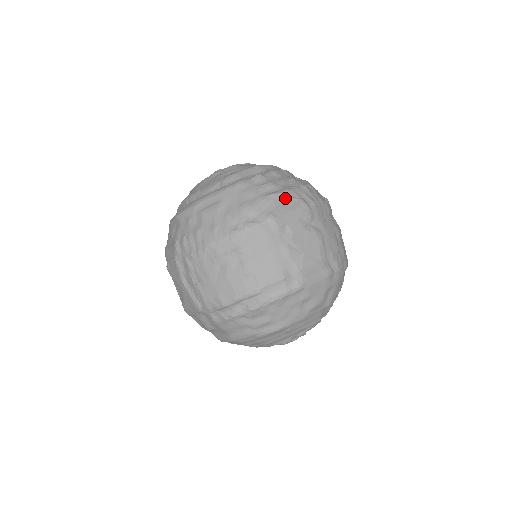
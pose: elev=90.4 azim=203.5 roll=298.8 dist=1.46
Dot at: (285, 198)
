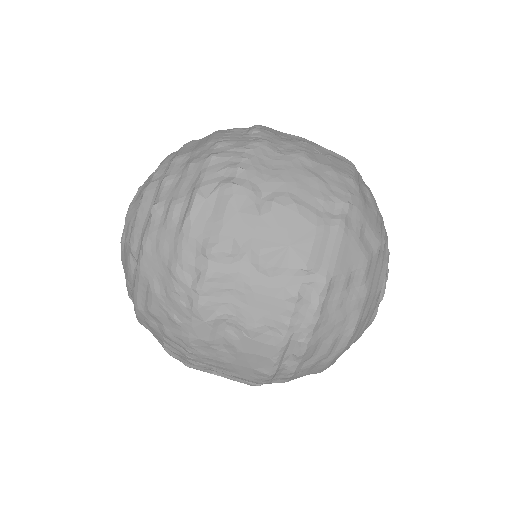
Dot at: (203, 207)
